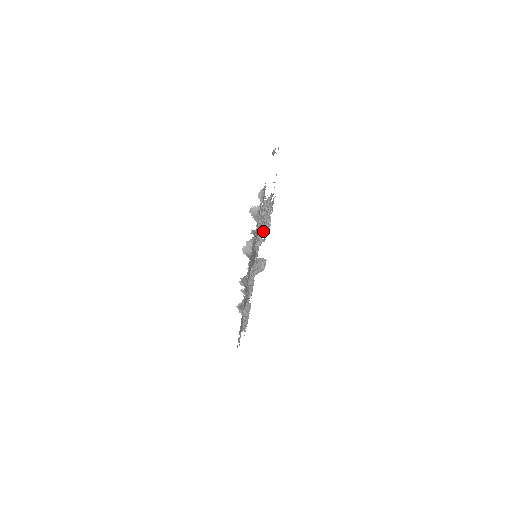
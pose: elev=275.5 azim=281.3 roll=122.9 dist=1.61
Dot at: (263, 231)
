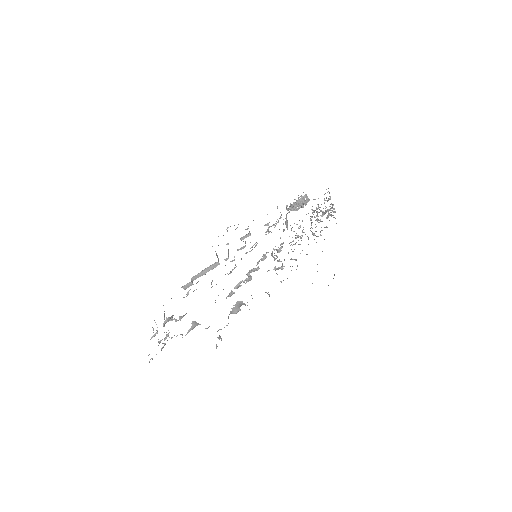
Dot at: occluded
